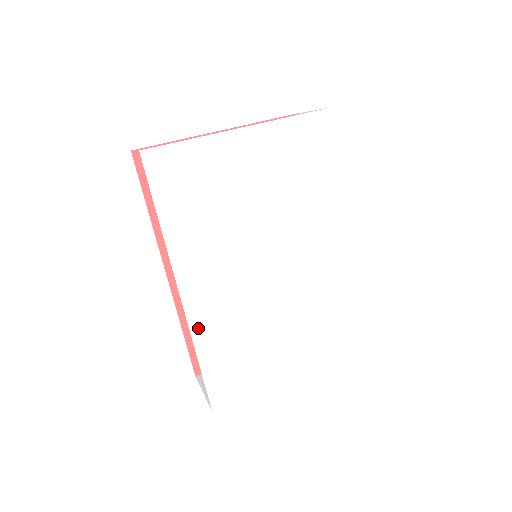
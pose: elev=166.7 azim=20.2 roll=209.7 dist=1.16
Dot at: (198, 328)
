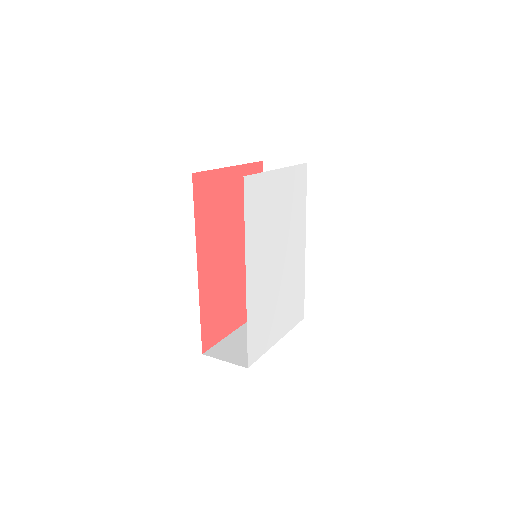
Dot at: (250, 304)
